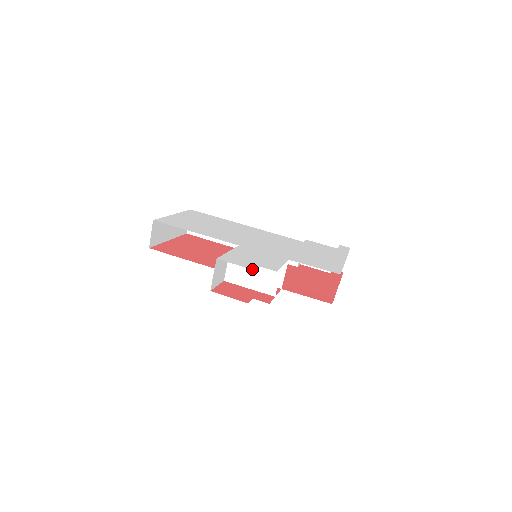
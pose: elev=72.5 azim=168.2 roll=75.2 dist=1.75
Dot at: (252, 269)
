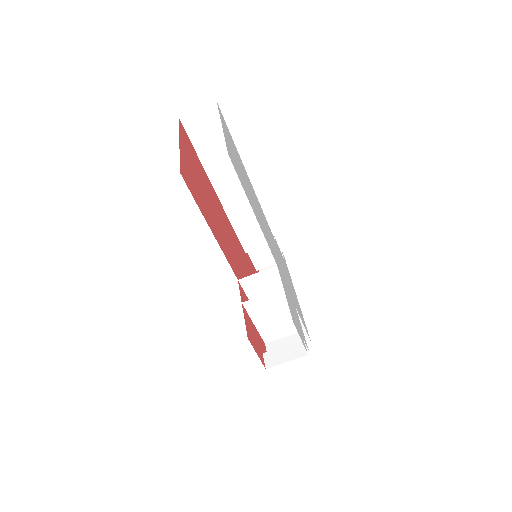
Dot at: occluded
